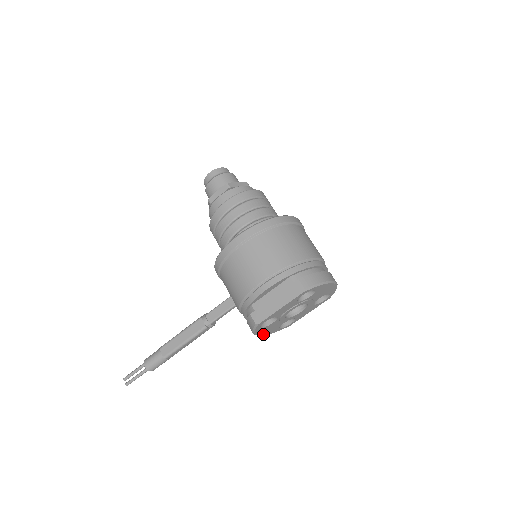
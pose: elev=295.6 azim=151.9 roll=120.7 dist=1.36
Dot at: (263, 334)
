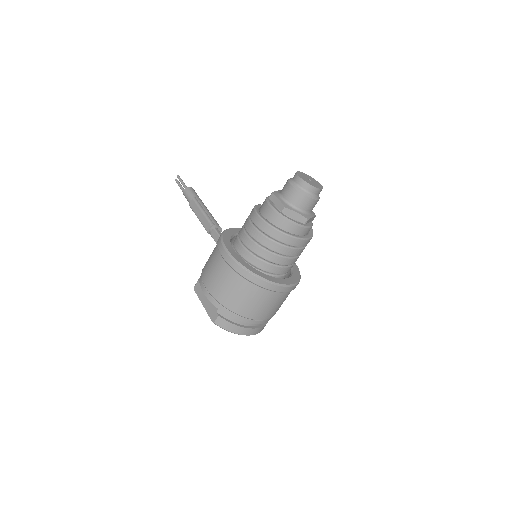
Dot at: occluded
